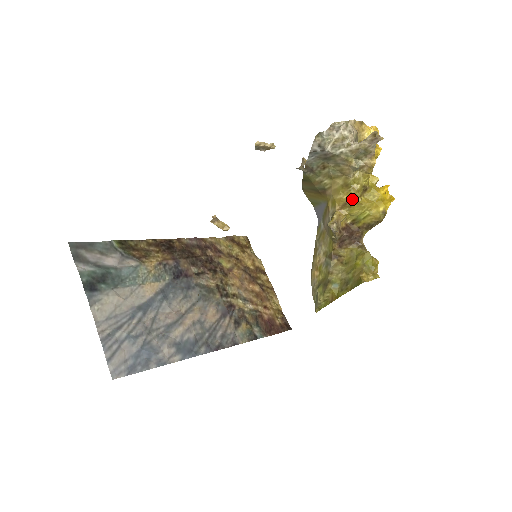
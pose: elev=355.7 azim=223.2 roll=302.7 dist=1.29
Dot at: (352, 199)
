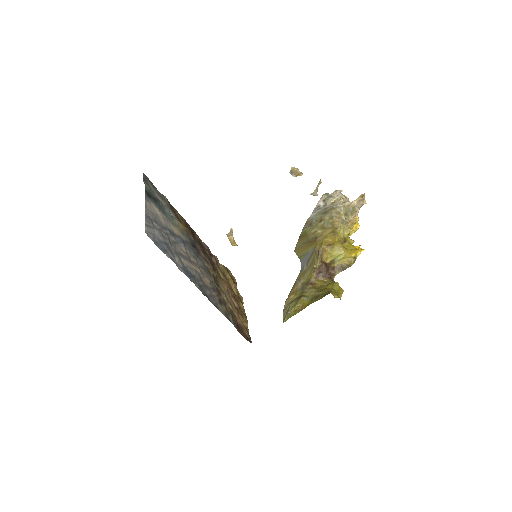
Dot at: (335, 242)
